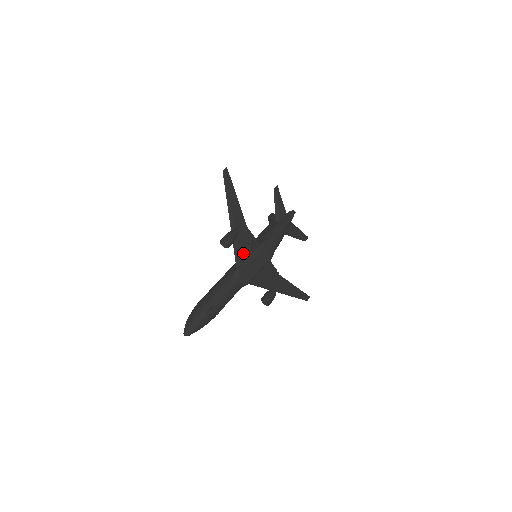
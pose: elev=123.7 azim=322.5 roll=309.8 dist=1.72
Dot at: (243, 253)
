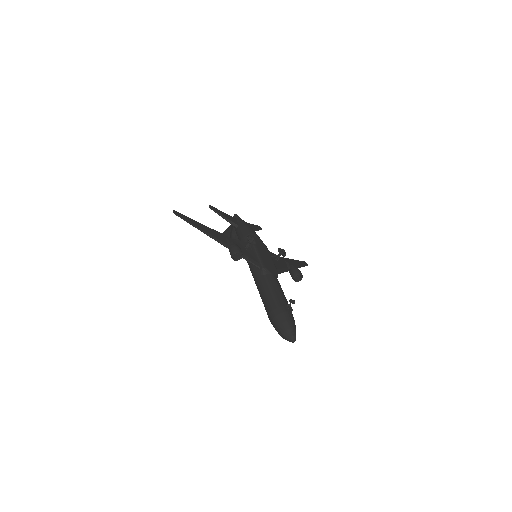
Dot at: (251, 256)
